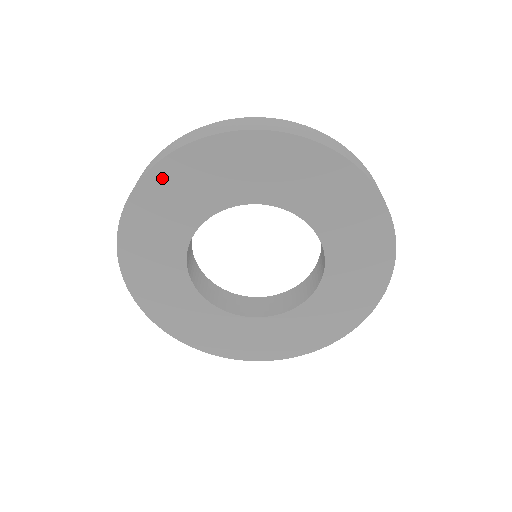
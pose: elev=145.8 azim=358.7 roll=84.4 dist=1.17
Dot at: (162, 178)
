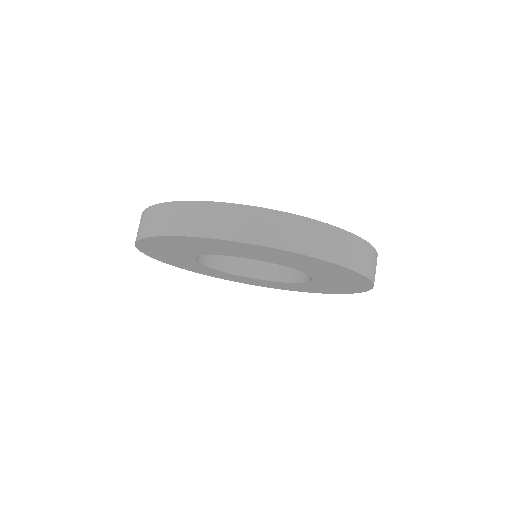
Dot at: (149, 244)
